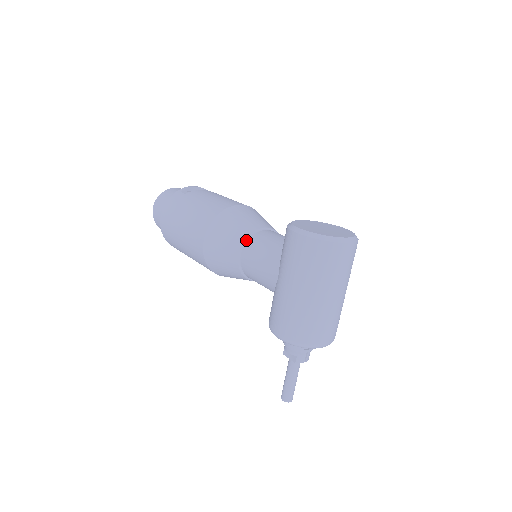
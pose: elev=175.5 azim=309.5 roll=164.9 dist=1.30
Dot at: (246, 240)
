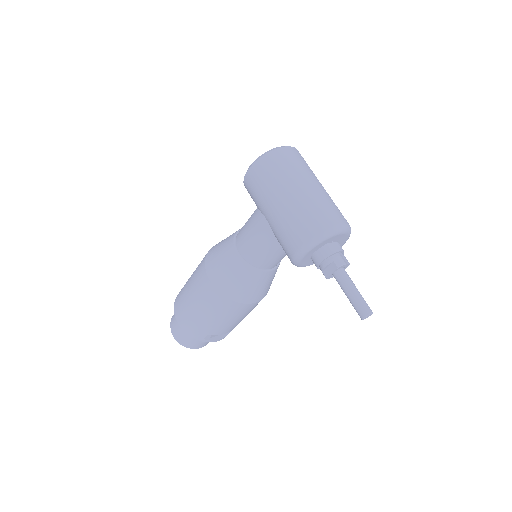
Dot at: (234, 239)
